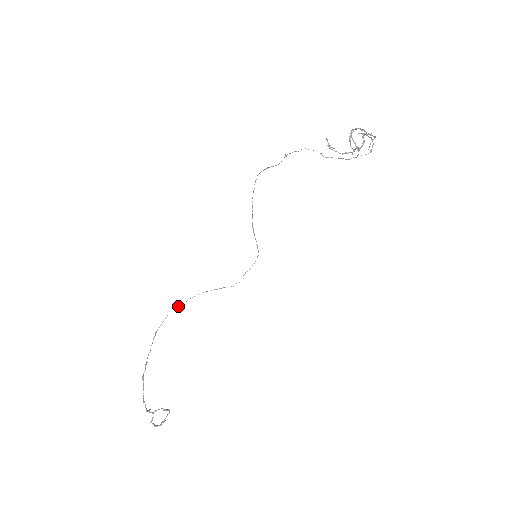
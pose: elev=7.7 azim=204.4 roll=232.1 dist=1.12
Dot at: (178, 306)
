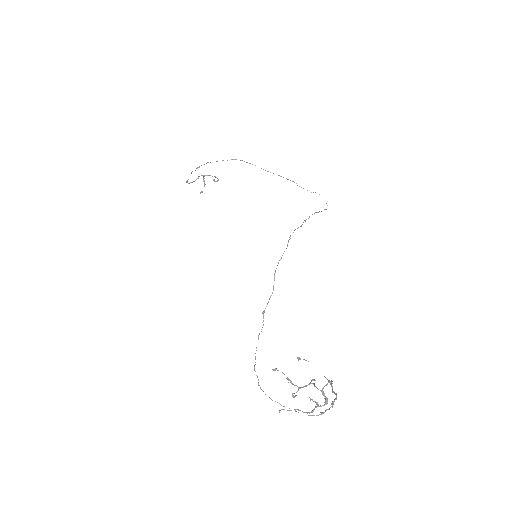
Dot at: (240, 160)
